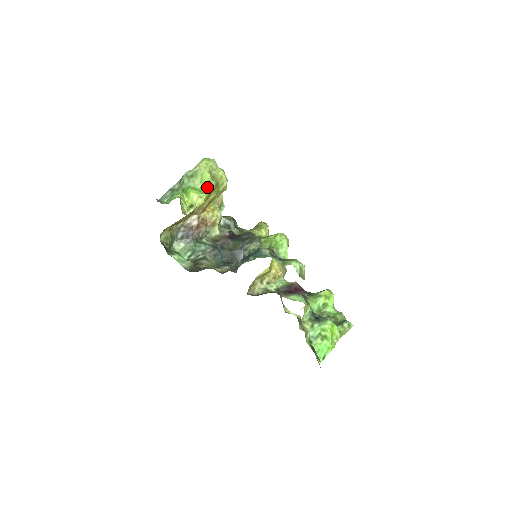
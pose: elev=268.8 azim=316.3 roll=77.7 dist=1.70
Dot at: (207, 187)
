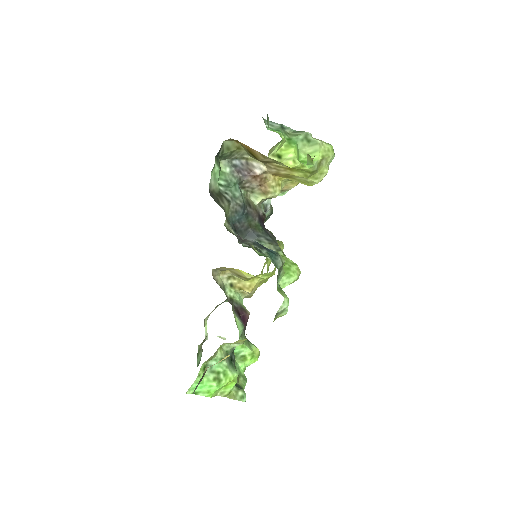
Dot at: (309, 162)
